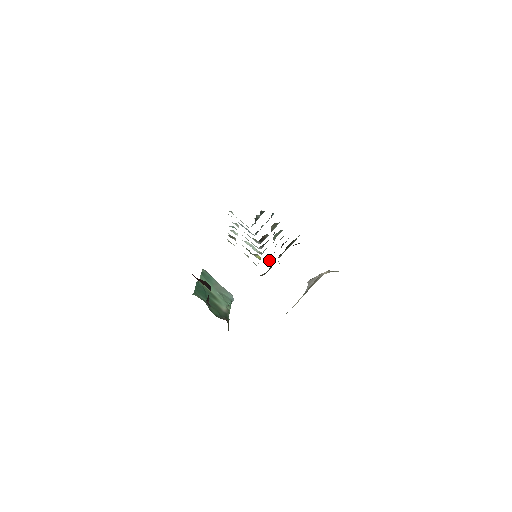
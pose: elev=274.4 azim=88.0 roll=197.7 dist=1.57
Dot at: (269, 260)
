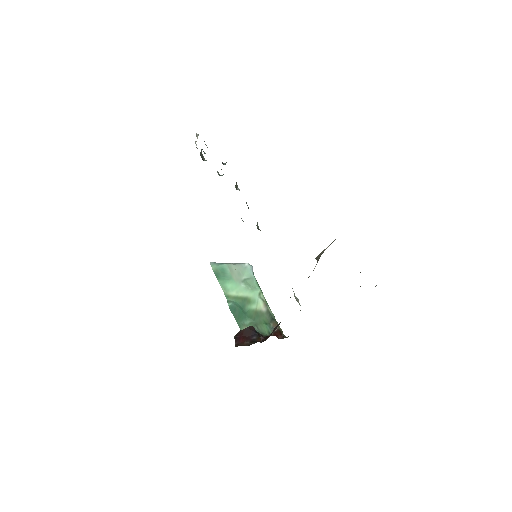
Dot at: occluded
